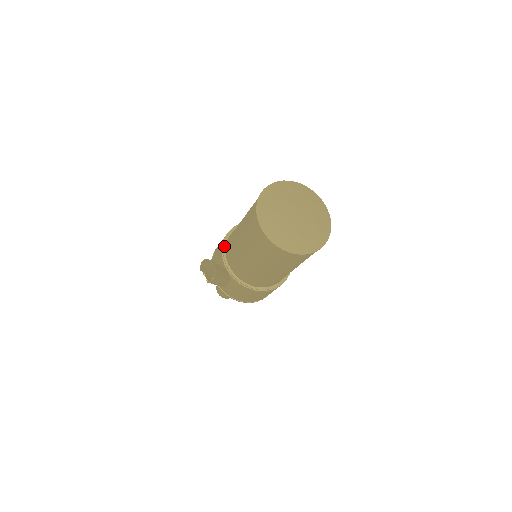
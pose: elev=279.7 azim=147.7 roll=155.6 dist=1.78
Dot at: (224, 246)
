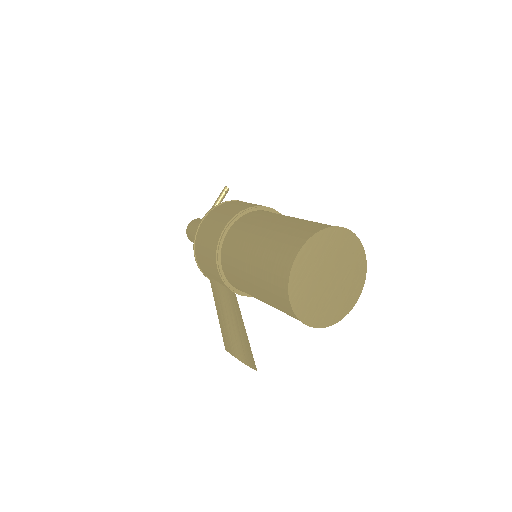
Dot at: (220, 268)
